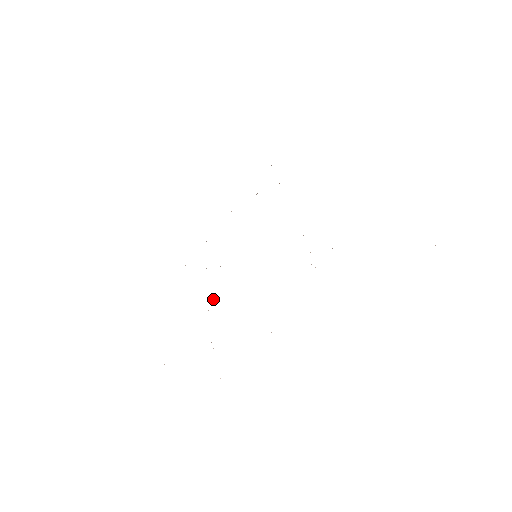
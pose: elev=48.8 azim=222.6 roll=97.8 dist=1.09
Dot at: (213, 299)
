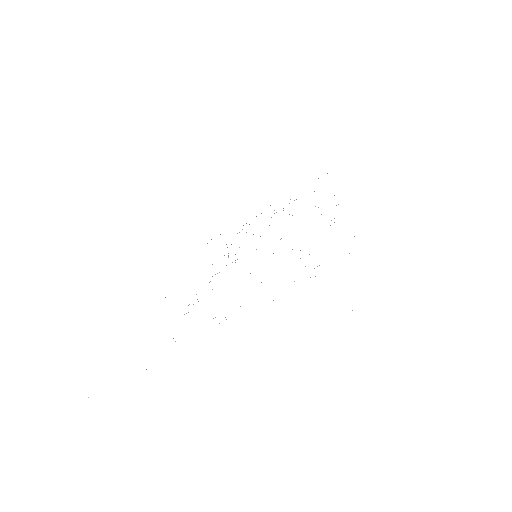
Dot at: occluded
